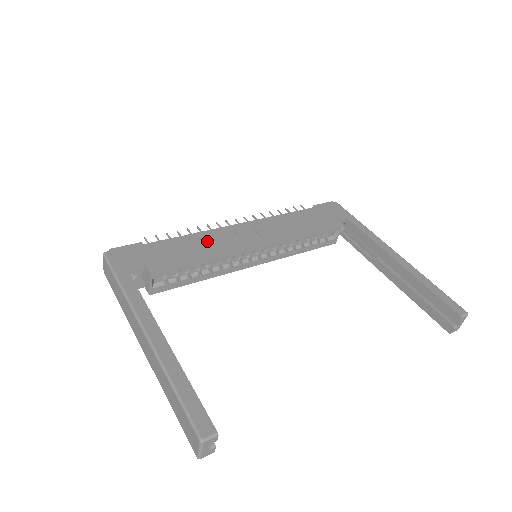
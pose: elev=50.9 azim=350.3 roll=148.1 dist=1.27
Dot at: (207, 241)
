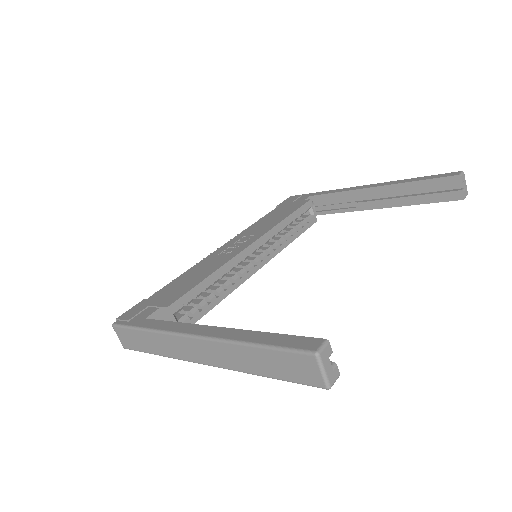
Dot at: (204, 266)
